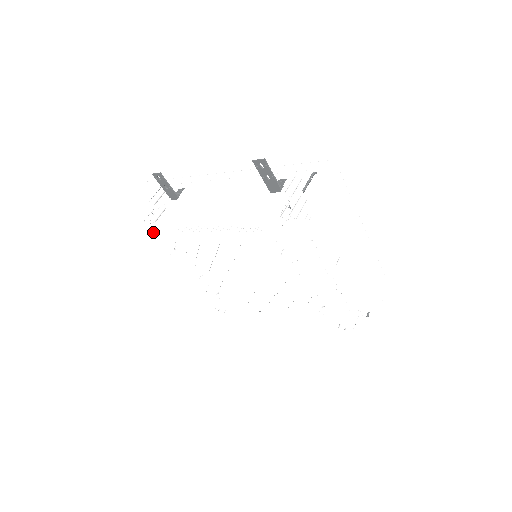
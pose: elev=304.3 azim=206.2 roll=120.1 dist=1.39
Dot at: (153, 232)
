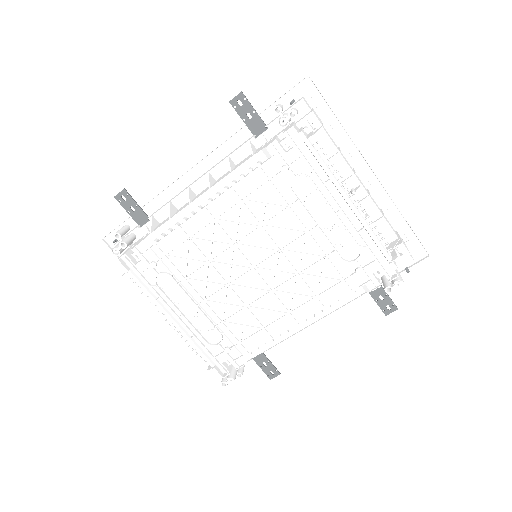
Dot at: (125, 267)
